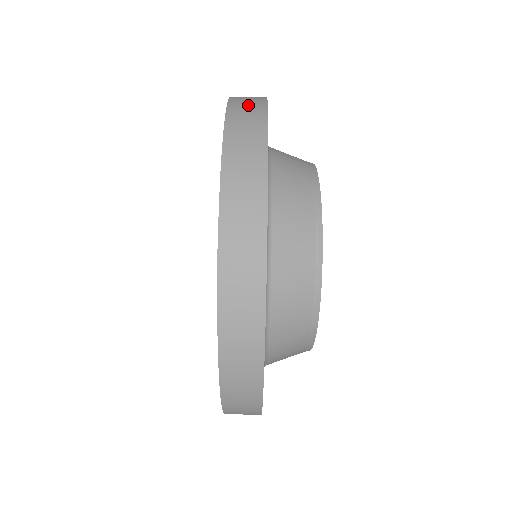
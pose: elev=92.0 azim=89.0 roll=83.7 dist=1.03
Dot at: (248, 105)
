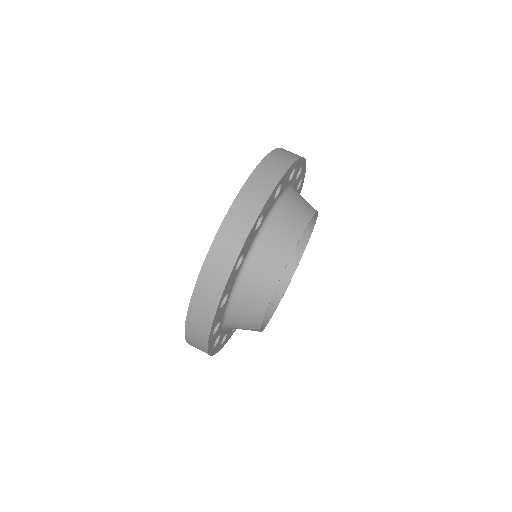
Dot at: (246, 209)
